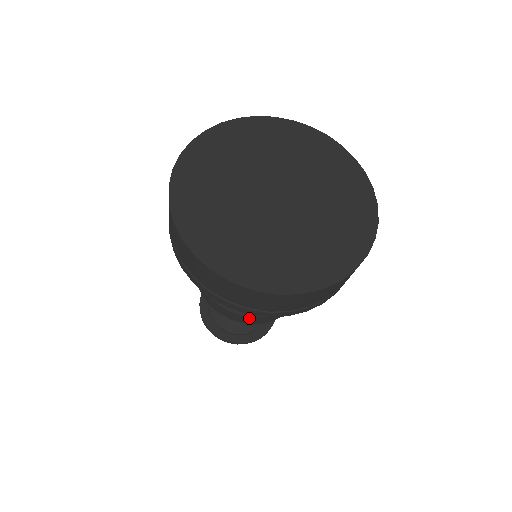
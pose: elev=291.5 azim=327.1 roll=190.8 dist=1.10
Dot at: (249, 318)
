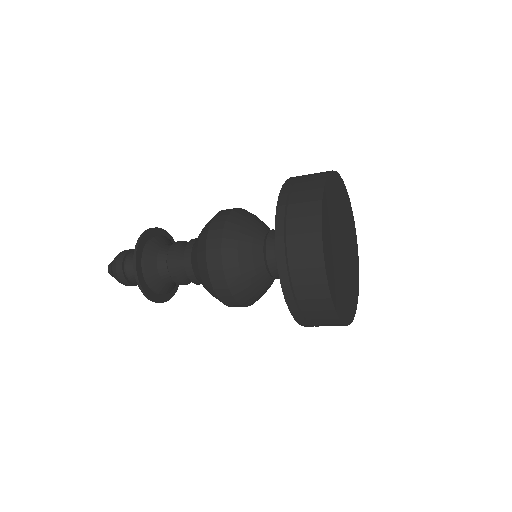
Dot at: (222, 277)
